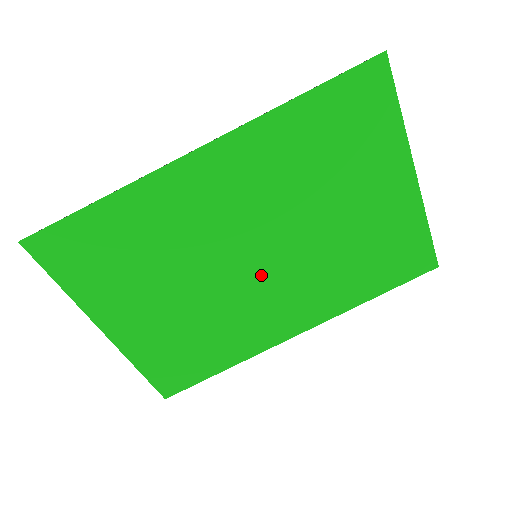
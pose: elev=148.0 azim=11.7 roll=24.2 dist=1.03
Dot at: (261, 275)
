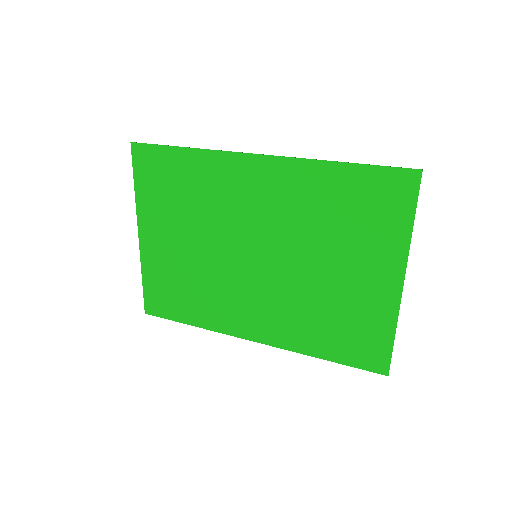
Dot at: (252, 273)
